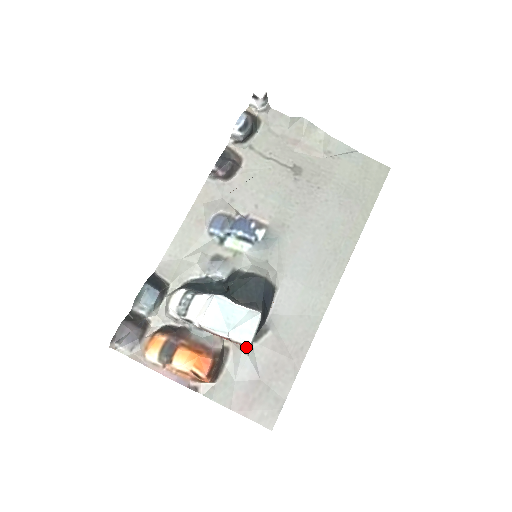
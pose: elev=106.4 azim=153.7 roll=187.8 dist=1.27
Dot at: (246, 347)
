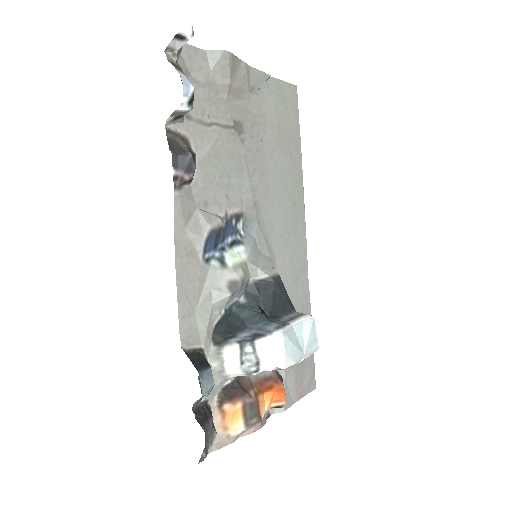
Dot at: occluded
